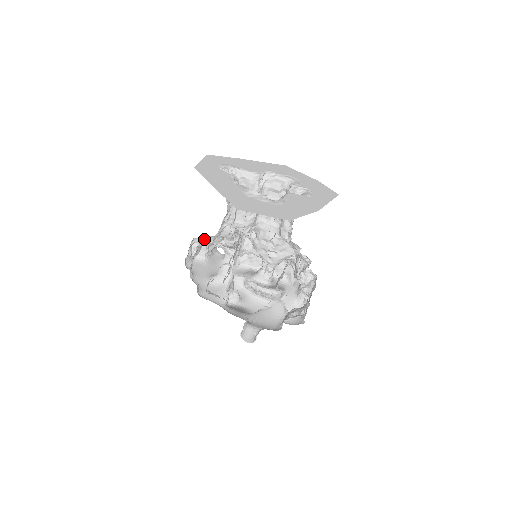
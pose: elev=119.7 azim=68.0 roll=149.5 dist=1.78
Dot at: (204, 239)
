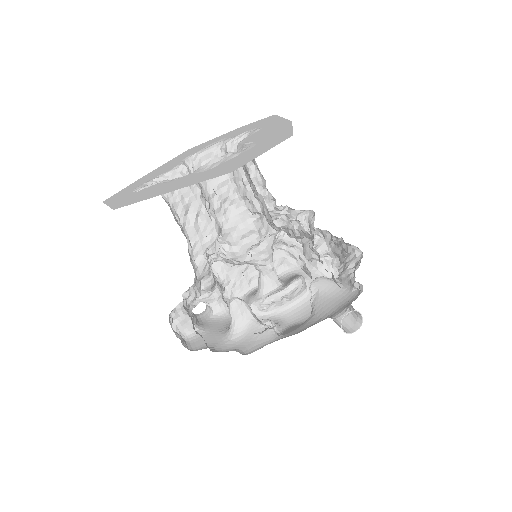
Dot at: (184, 300)
